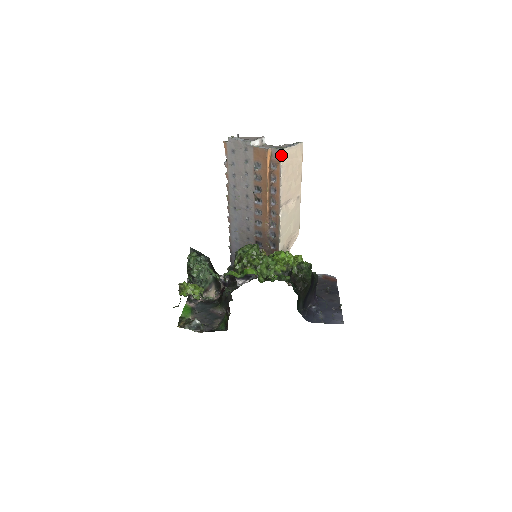
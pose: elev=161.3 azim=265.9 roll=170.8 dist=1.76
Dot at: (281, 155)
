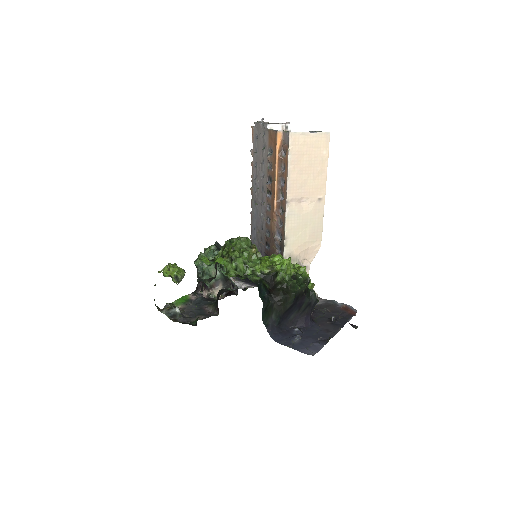
Dot at: (290, 139)
